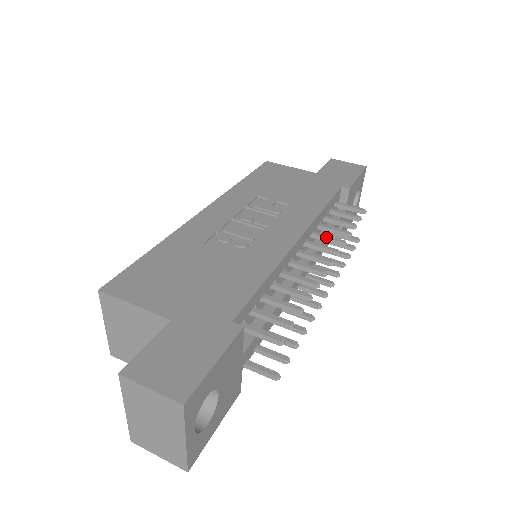
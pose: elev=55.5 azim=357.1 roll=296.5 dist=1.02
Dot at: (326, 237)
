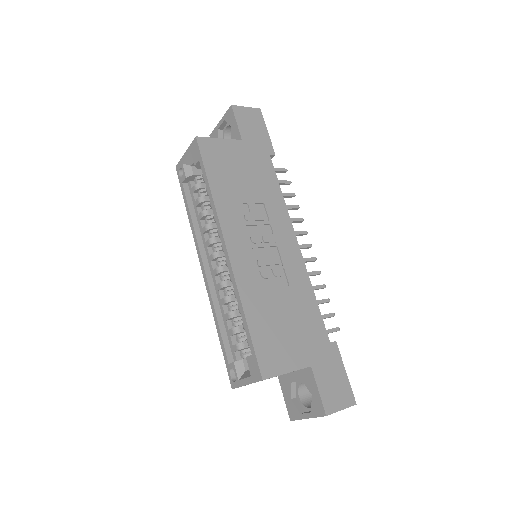
Dot at: (293, 221)
